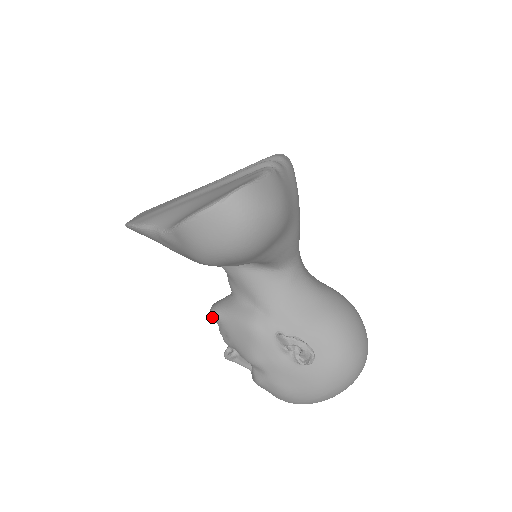
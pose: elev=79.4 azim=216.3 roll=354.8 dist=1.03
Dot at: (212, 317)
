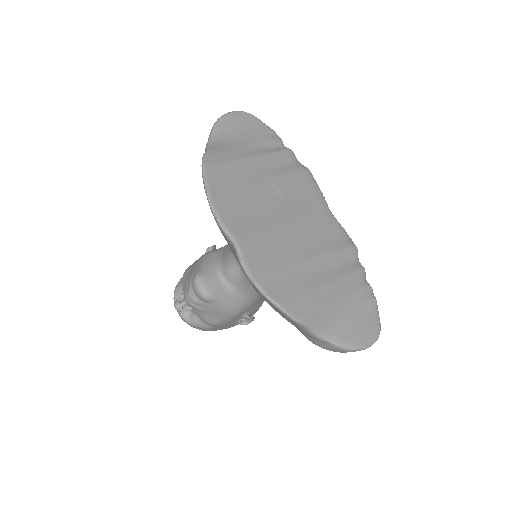
Dot at: (206, 299)
